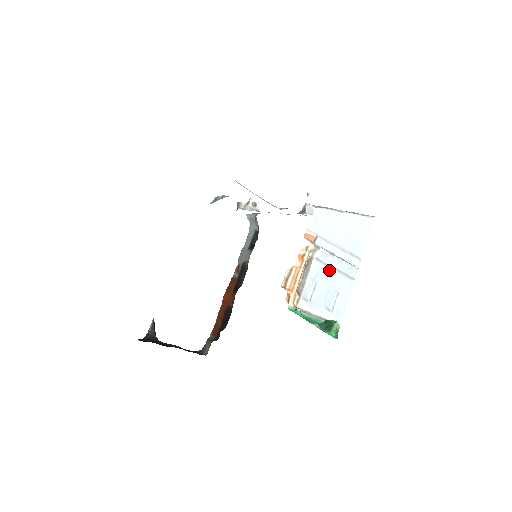
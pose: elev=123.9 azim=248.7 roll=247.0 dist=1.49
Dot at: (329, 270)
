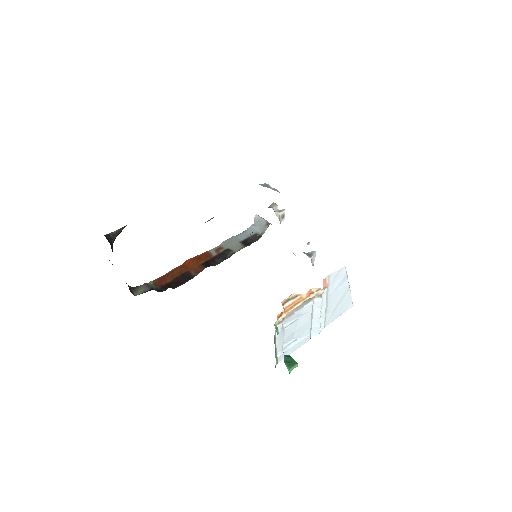
Dot at: (310, 318)
